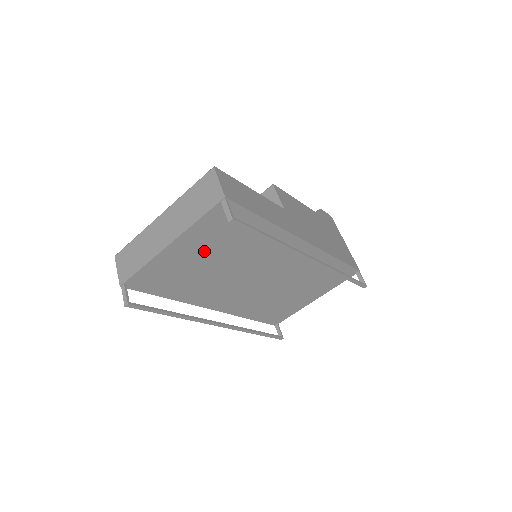
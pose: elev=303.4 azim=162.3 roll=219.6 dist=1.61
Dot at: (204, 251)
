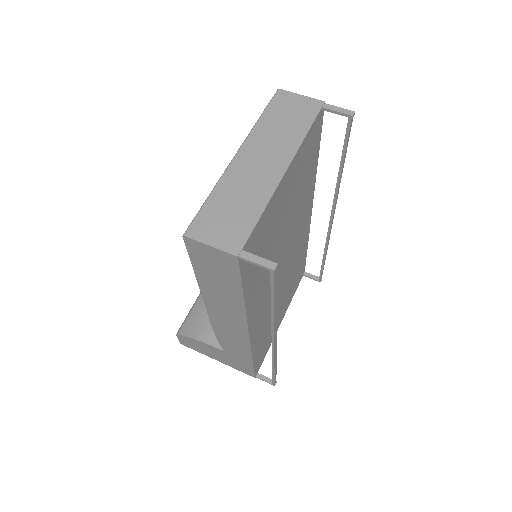
Dot at: (289, 197)
